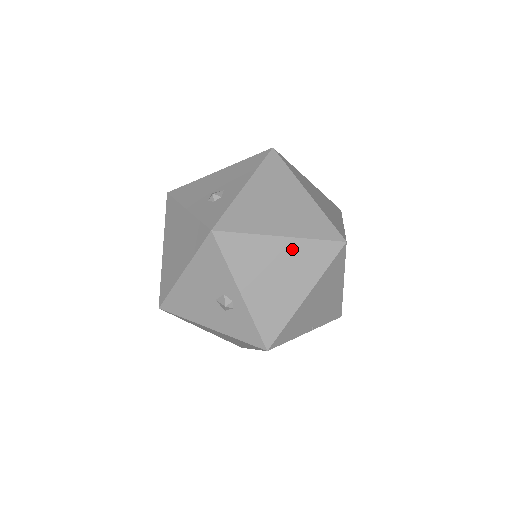
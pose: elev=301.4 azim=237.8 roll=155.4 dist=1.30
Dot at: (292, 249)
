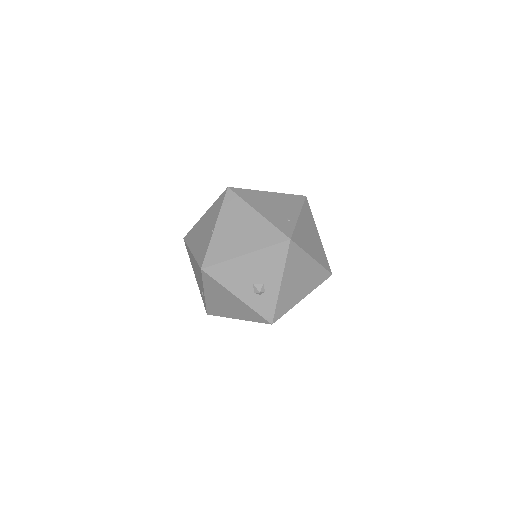
Dot at: occluded
